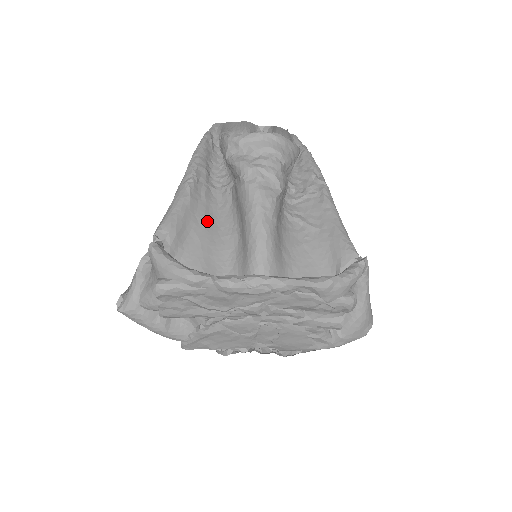
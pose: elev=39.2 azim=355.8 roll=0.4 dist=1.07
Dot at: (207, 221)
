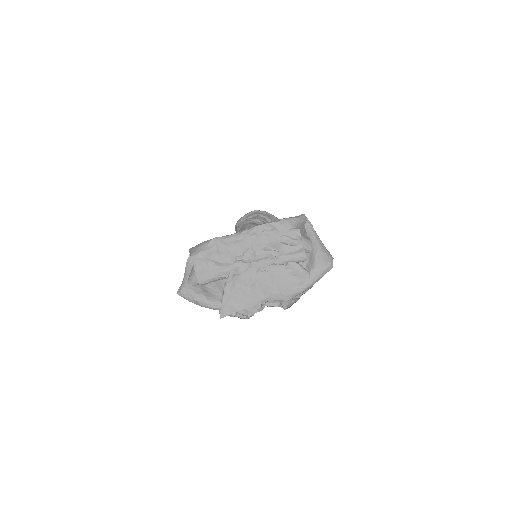
Dot at: occluded
